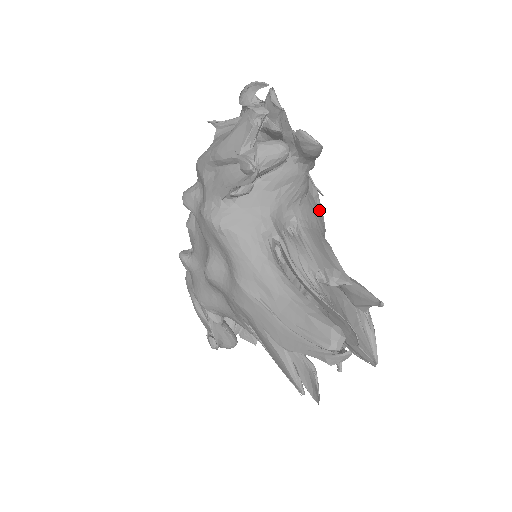
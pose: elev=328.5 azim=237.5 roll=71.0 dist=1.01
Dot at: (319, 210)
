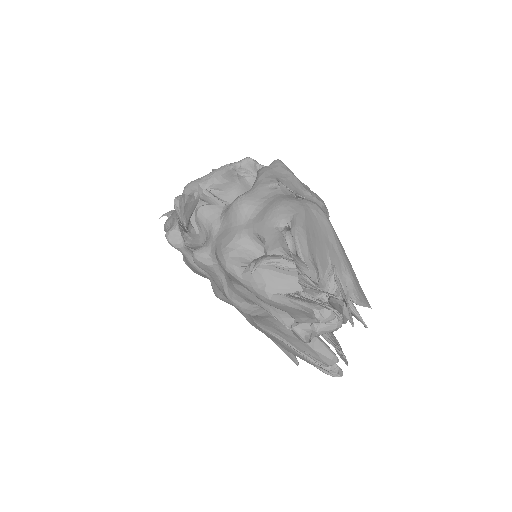
Dot at: occluded
